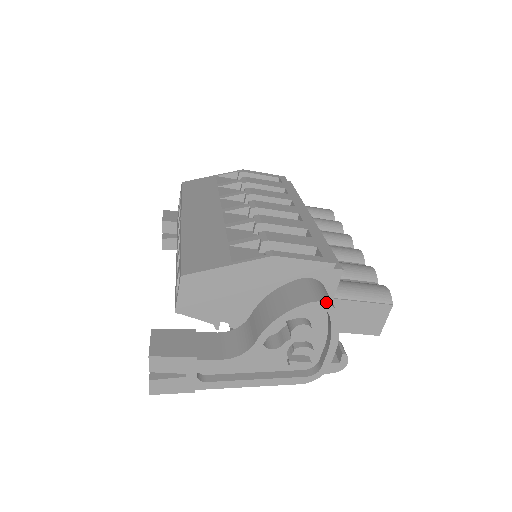
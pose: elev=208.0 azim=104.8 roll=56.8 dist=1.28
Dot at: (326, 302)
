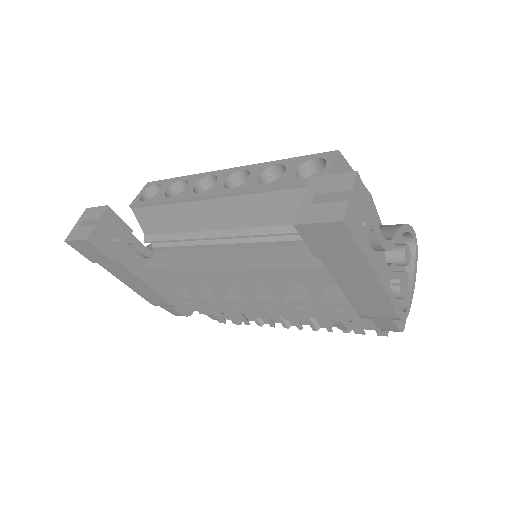
Dot at: (415, 238)
